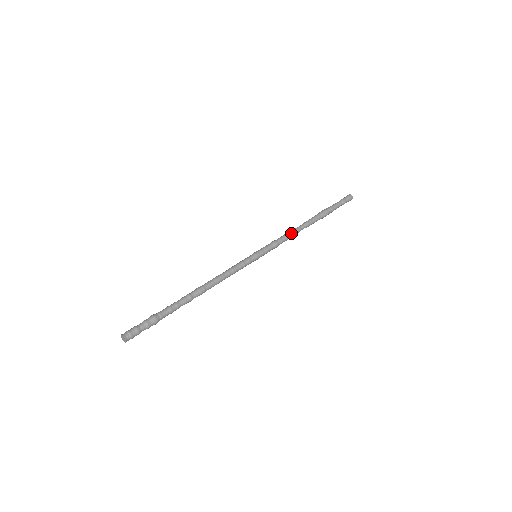
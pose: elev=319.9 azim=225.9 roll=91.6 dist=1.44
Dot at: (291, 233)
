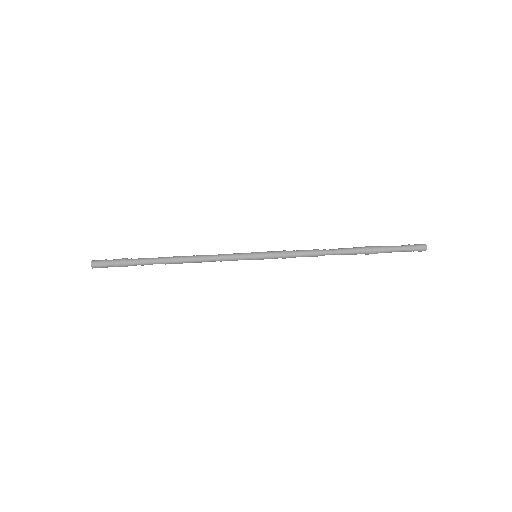
Dot at: (311, 252)
